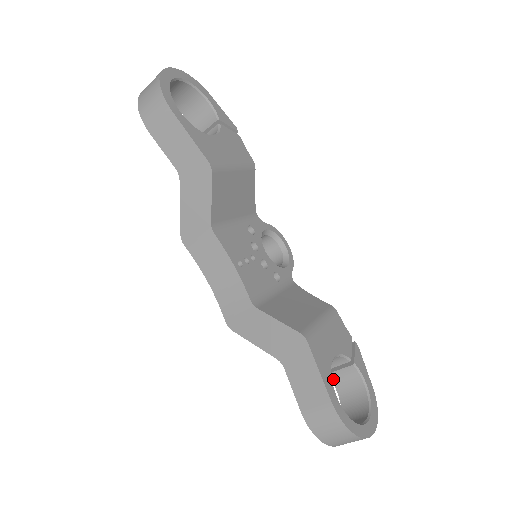
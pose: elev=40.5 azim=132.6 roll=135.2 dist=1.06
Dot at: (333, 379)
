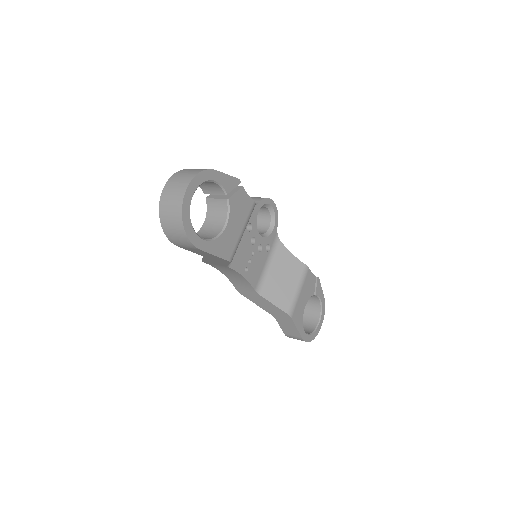
Dot at: occluded
